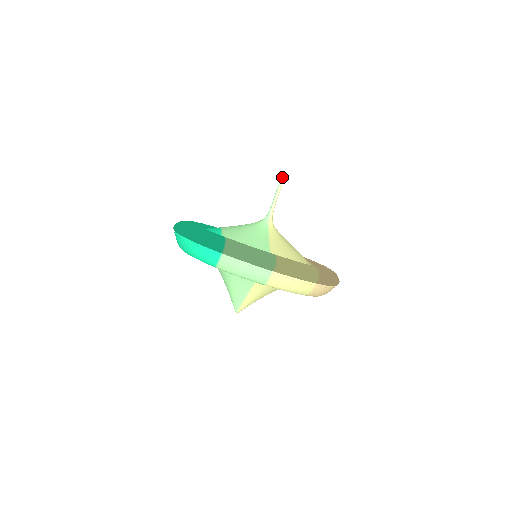
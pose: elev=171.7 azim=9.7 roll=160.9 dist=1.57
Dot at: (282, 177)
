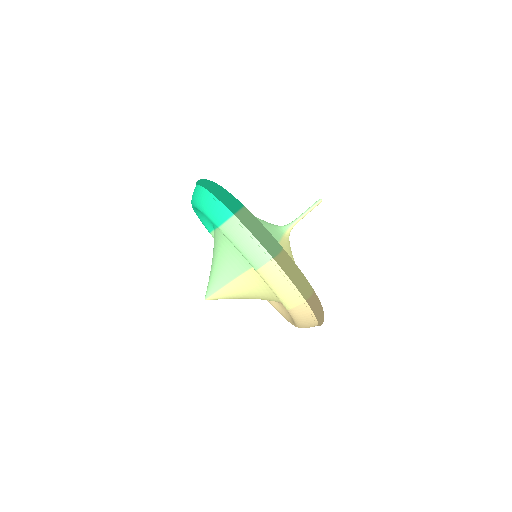
Dot at: (321, 199)
